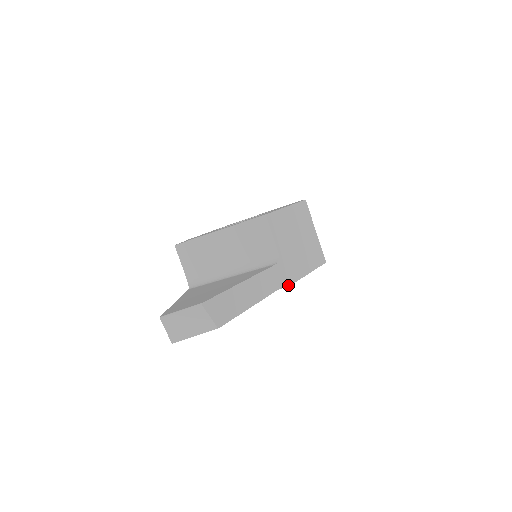
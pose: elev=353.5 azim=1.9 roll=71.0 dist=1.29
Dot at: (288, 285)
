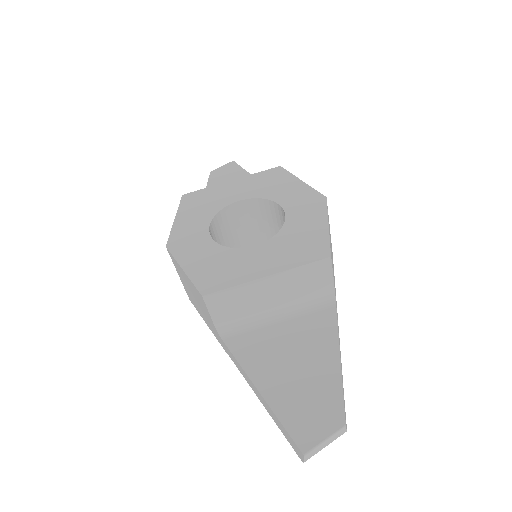
Dot at: occluded
